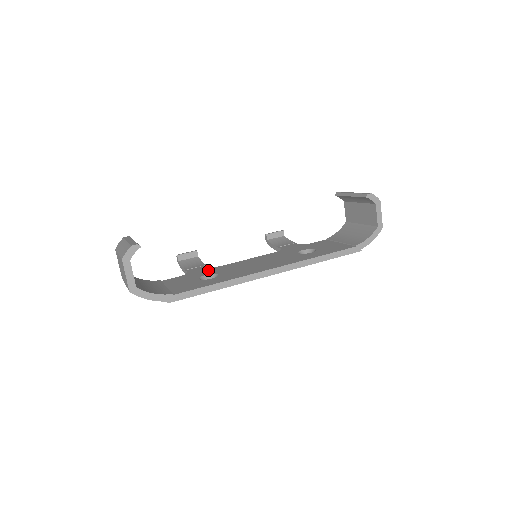
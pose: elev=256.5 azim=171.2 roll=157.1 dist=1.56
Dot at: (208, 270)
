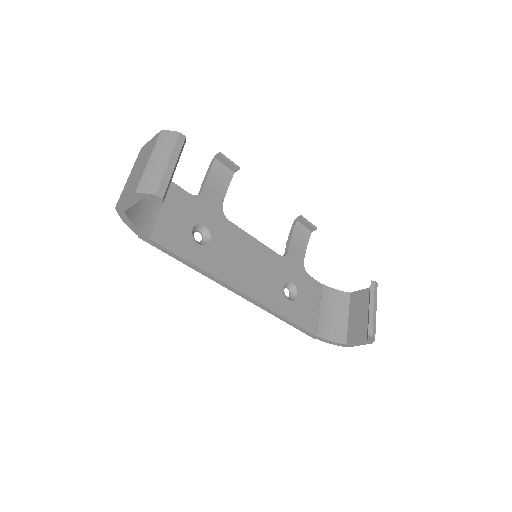
Dot at: (215, 216)
